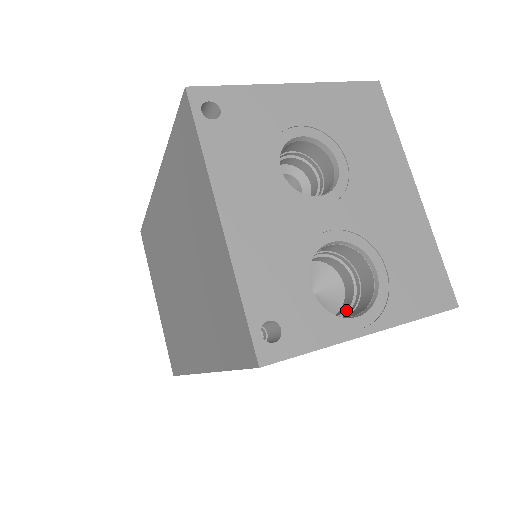
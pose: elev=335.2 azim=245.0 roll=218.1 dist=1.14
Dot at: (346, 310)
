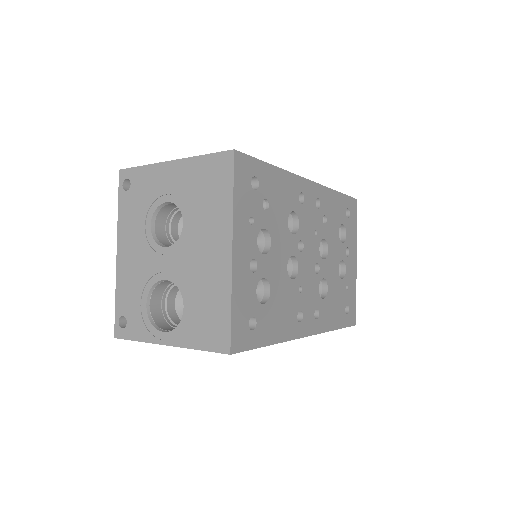
Dot at: occluded
